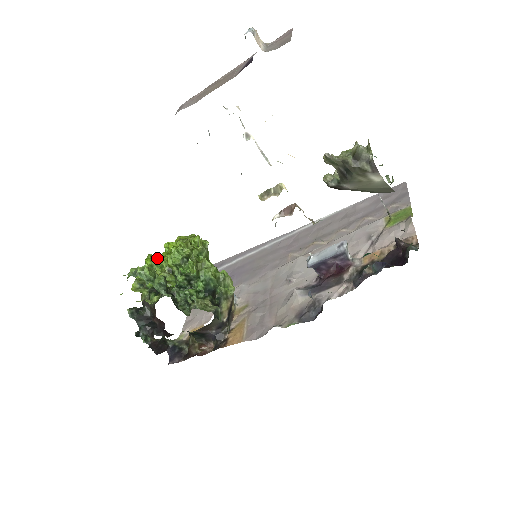
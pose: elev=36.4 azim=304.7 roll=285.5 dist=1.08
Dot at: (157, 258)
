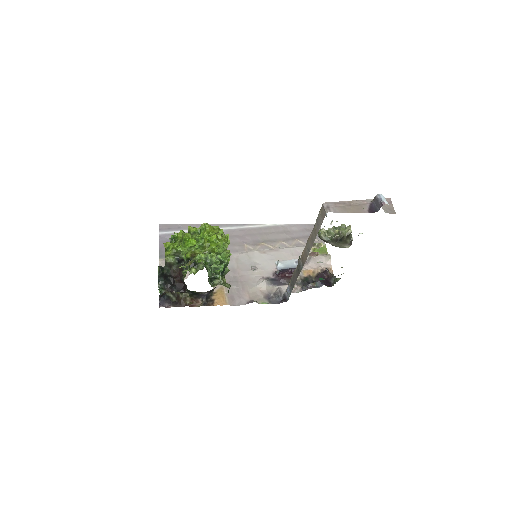
Dot at: occluded
